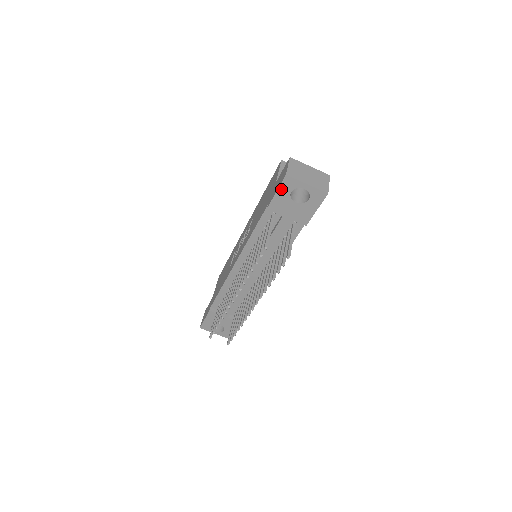
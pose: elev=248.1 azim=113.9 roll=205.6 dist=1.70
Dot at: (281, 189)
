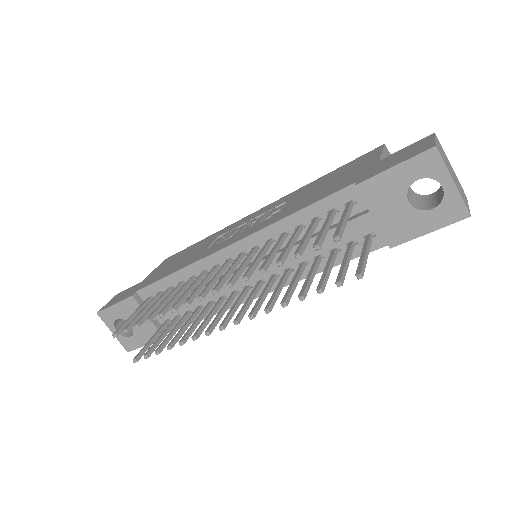
Dot at: (406, 165)
